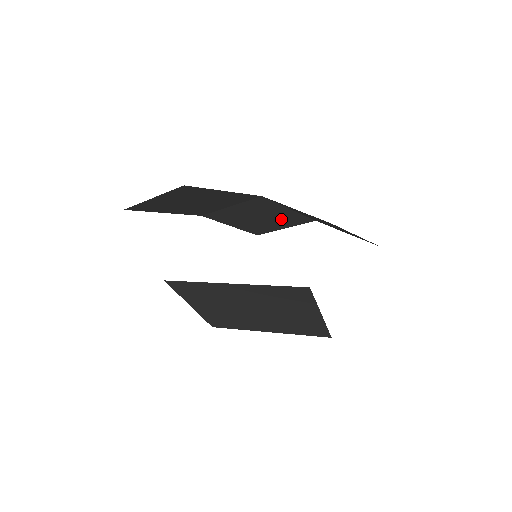
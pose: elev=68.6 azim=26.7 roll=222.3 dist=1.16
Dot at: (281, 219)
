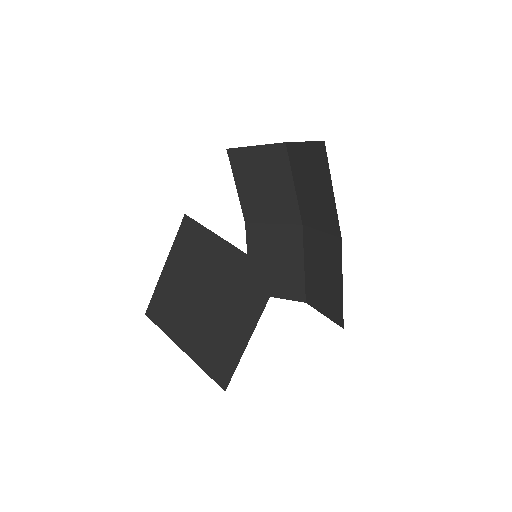
Dot at: (286, 277)
